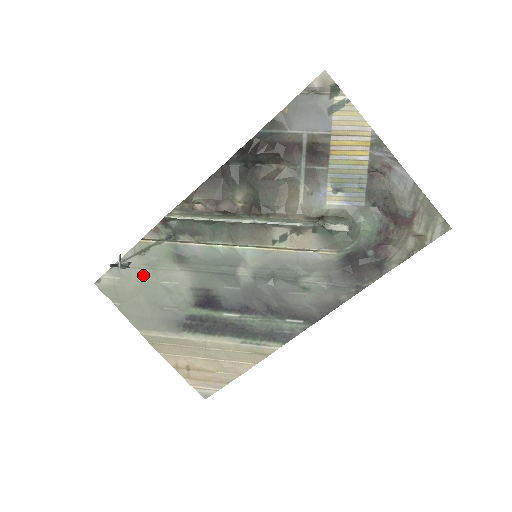
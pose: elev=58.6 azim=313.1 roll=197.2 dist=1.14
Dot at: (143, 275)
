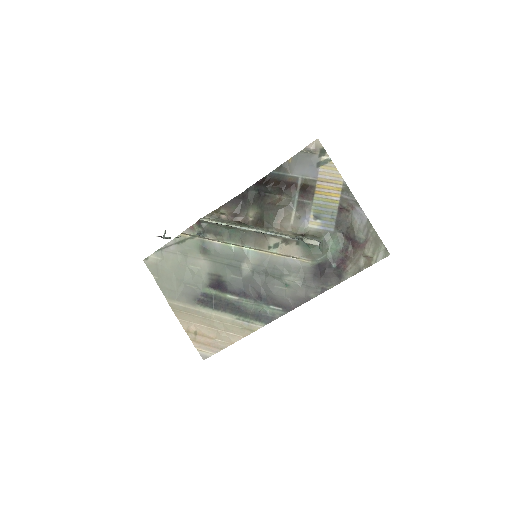
Dot at: (177, 259)
